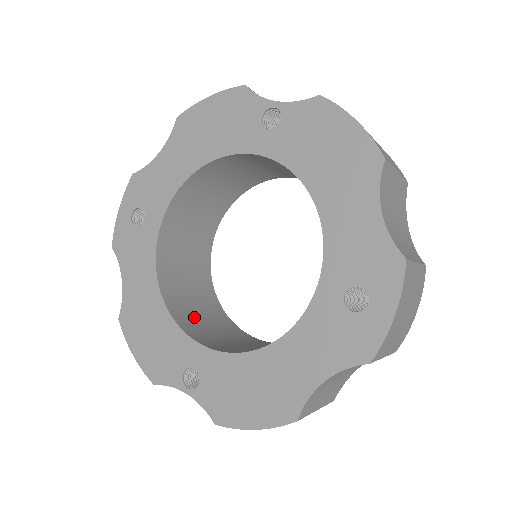
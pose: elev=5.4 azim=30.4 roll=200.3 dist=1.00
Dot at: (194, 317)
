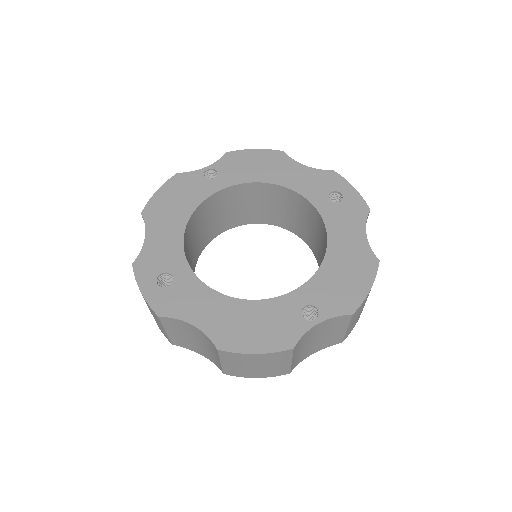
Dot at: occluded
